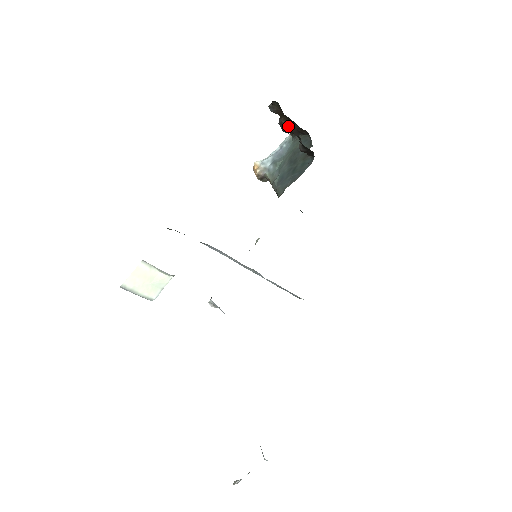
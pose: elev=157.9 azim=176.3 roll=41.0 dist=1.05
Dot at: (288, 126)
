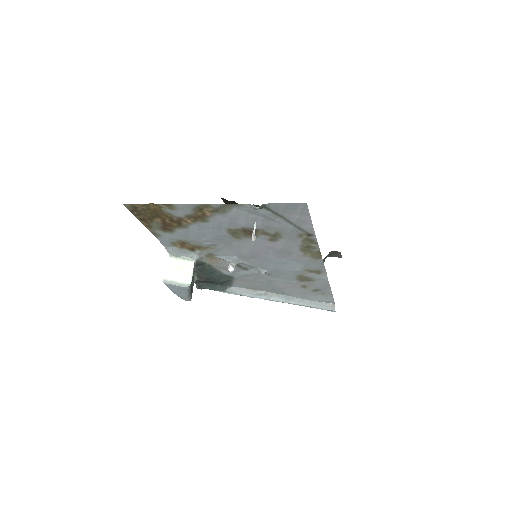
Dot at: occluded
